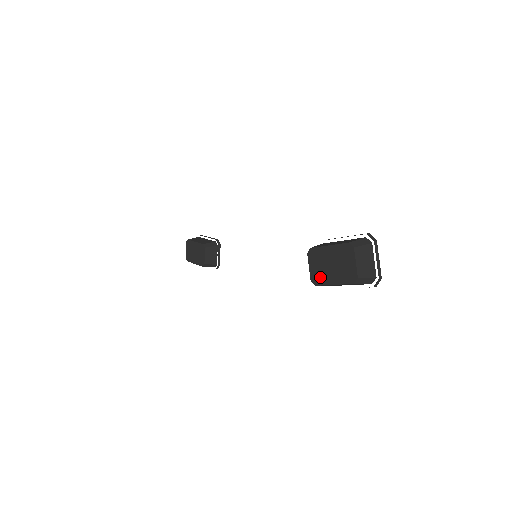
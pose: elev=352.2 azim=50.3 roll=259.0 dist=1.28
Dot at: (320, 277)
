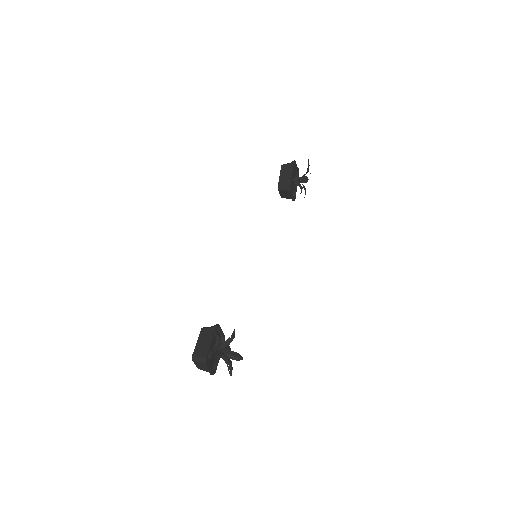
Dot at: occluded
